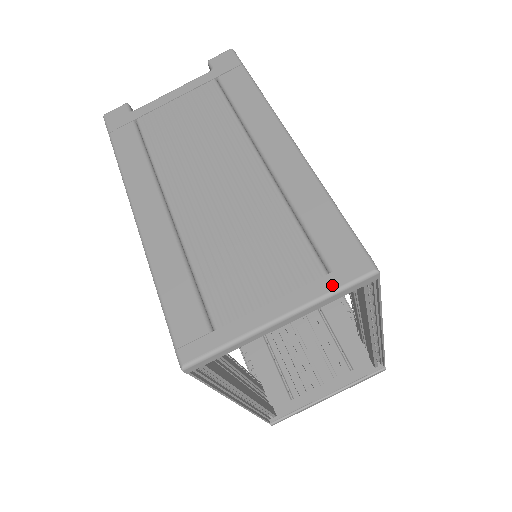
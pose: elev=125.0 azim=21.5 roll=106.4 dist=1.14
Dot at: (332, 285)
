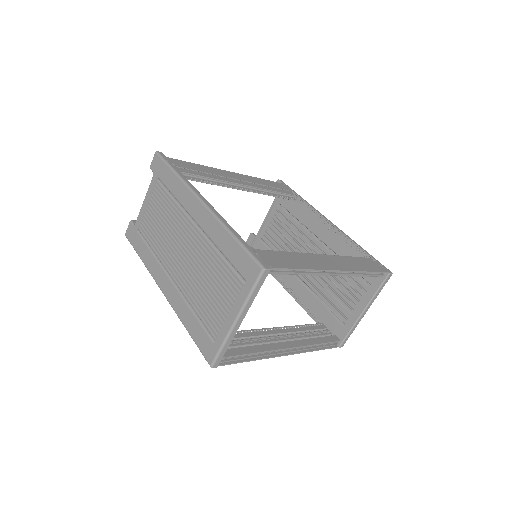
Dot at: (248, 289)
